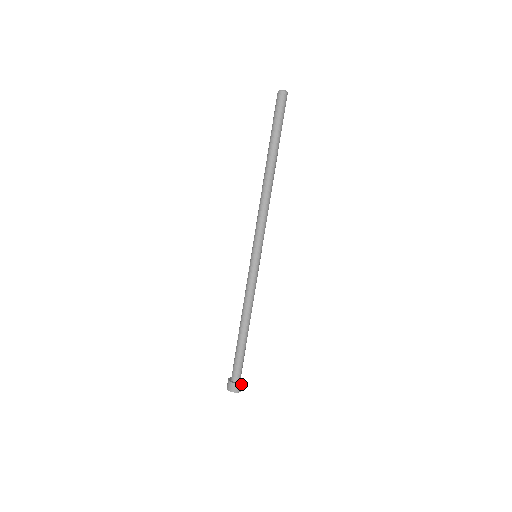
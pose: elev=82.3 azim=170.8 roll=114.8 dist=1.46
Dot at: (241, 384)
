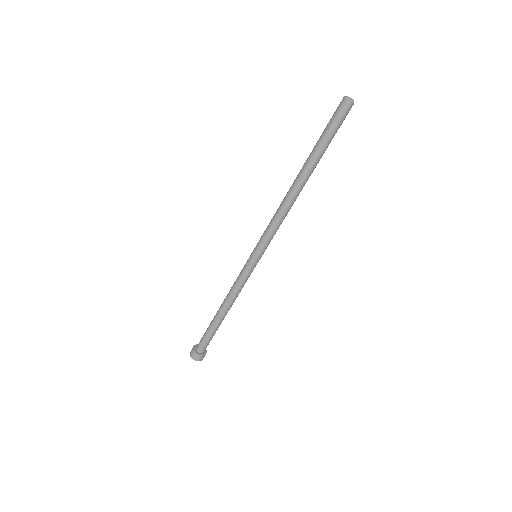
Dot at: (201, 356)
